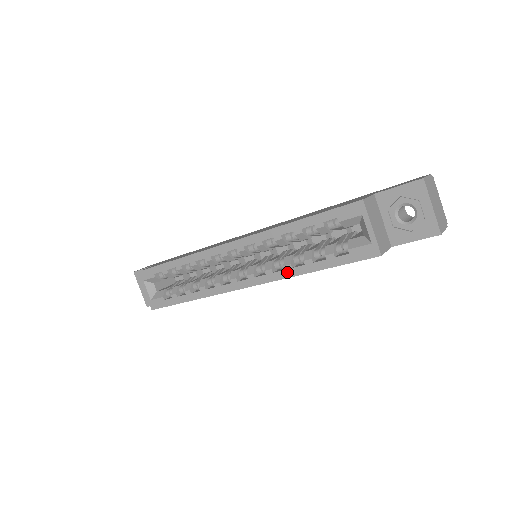
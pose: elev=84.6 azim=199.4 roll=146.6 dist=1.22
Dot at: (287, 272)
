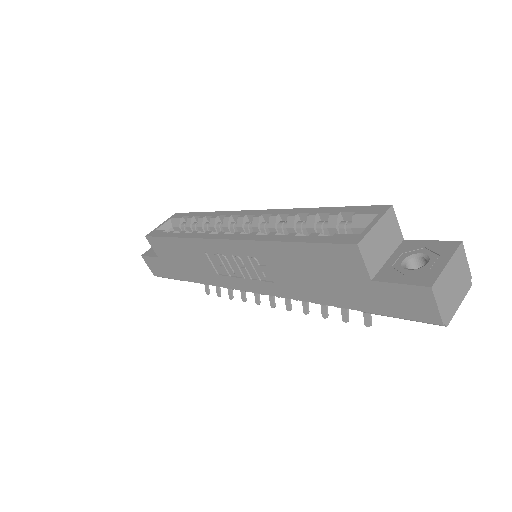
Dot at: (267, 237)
